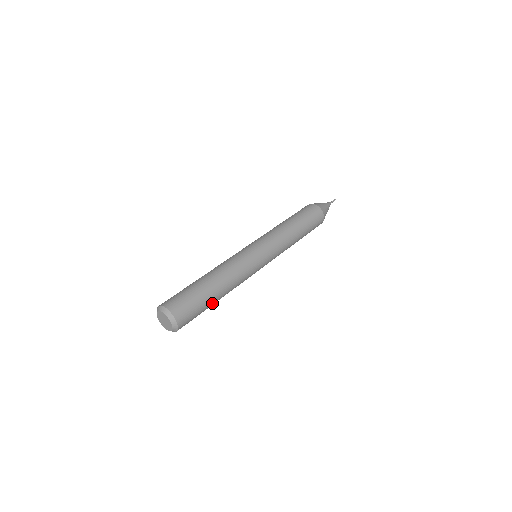
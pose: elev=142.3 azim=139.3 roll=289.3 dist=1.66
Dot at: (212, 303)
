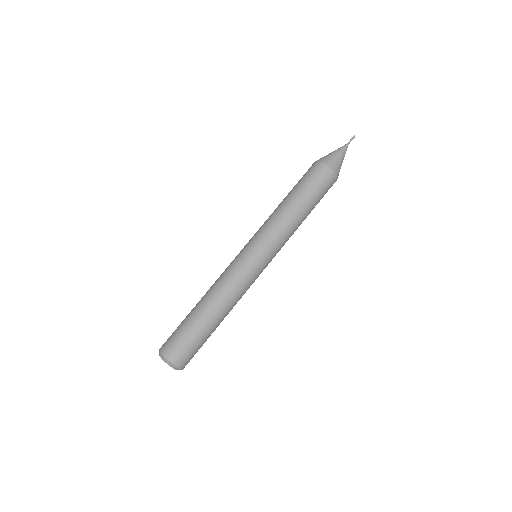
Dot at: (213, 331)
